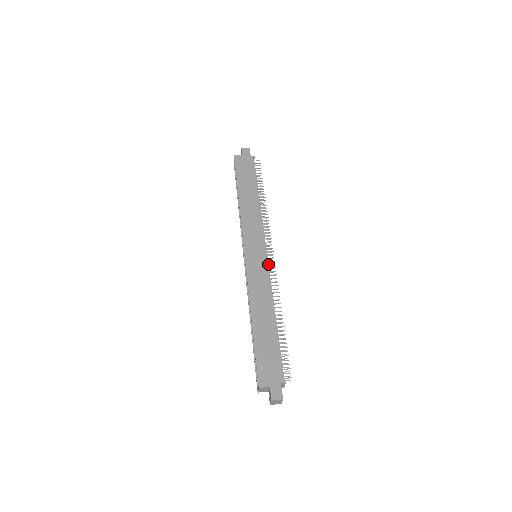
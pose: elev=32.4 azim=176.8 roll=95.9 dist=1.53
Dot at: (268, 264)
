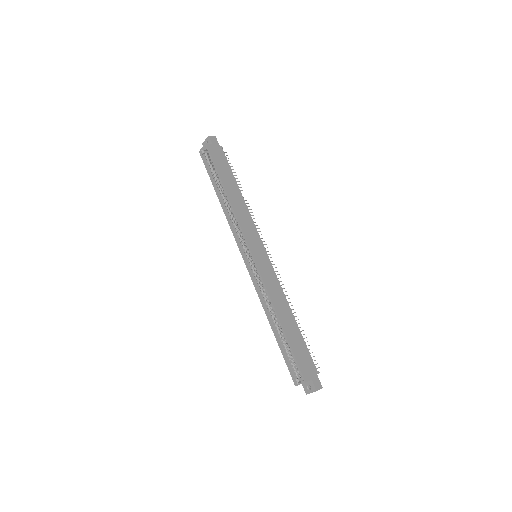
Dot at: (270, 264)
